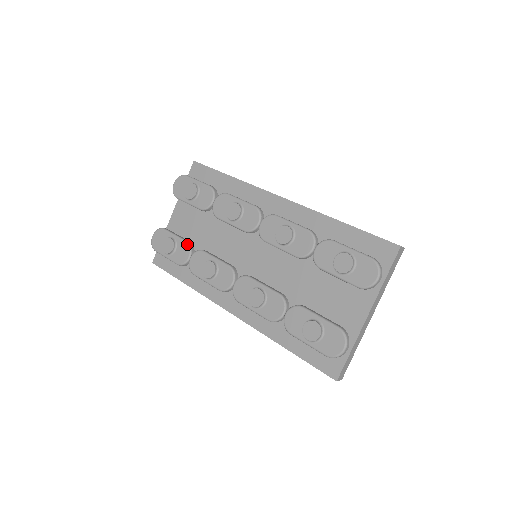
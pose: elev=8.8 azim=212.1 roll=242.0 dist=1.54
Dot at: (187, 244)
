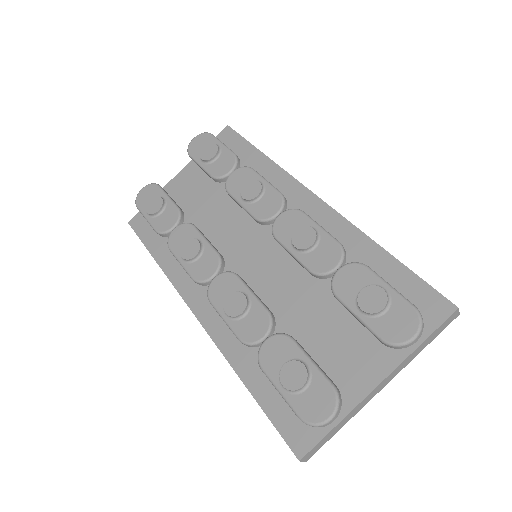
Dot at: (178, 211)
